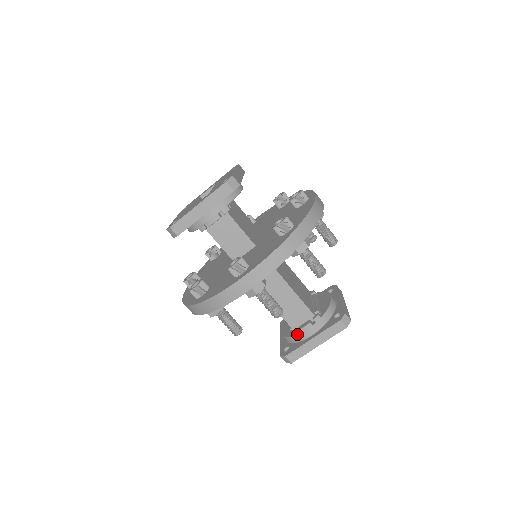
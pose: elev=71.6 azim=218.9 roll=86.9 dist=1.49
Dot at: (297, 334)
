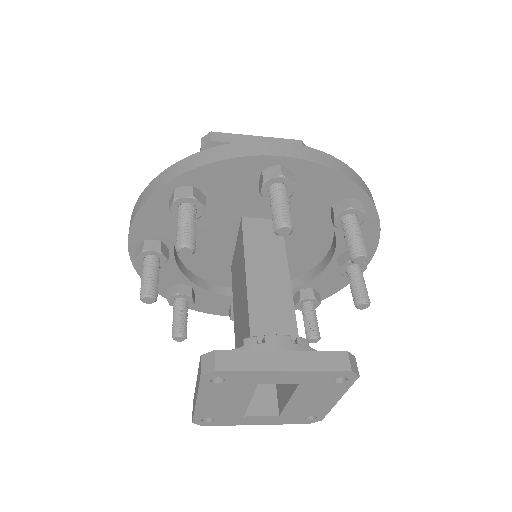
Dot at: (256, 341)
